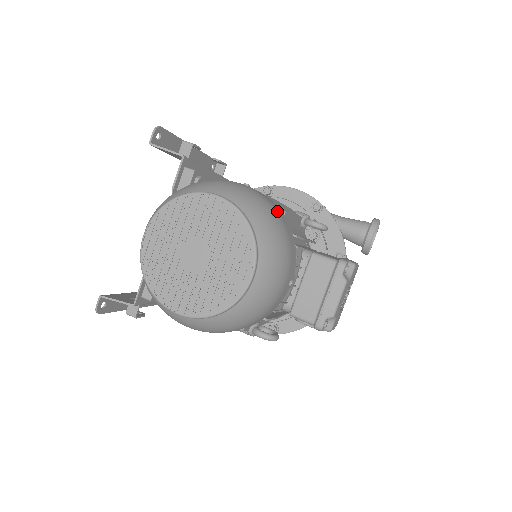
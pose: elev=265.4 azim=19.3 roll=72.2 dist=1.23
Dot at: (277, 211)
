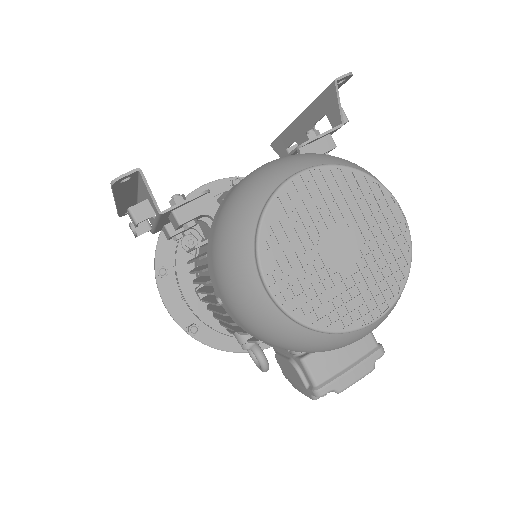
Dot at: occluded
